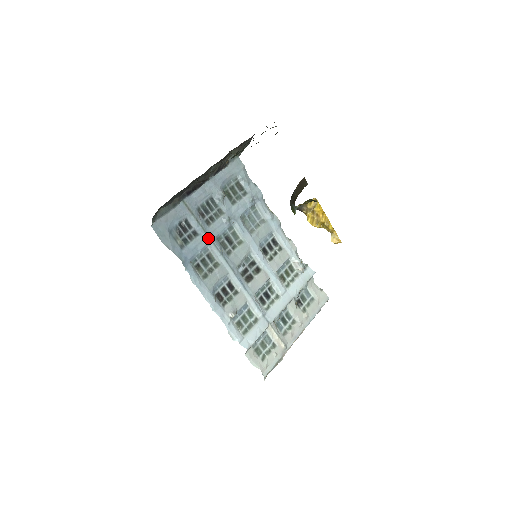
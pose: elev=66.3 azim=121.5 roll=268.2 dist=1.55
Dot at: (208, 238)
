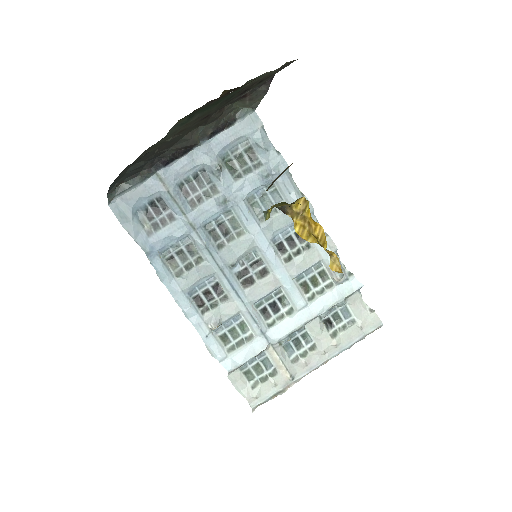
Dot at: (189, 225)
